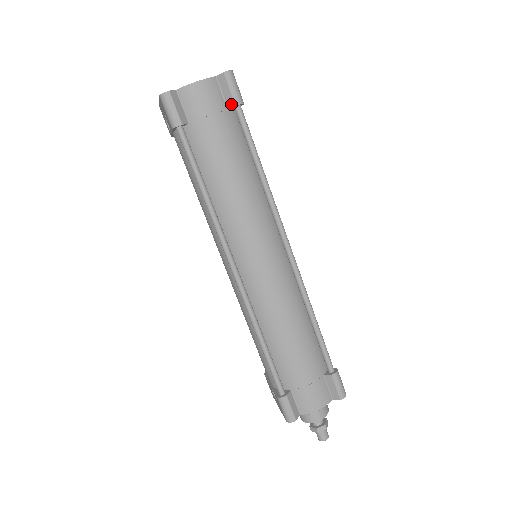
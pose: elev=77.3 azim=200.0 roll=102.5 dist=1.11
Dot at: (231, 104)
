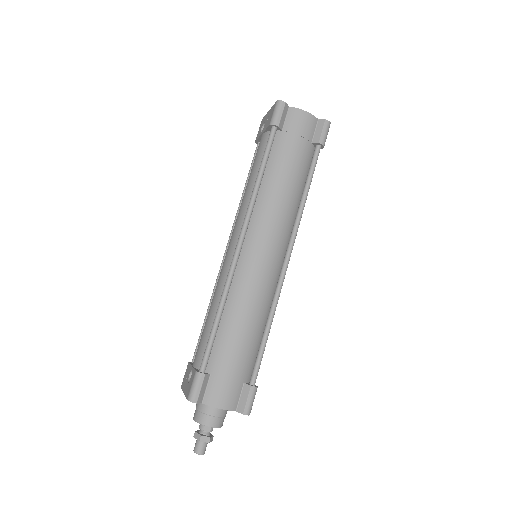
Dot at: (316, 140)
